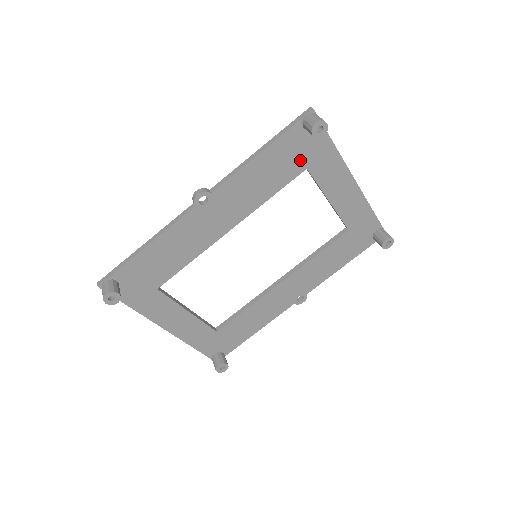
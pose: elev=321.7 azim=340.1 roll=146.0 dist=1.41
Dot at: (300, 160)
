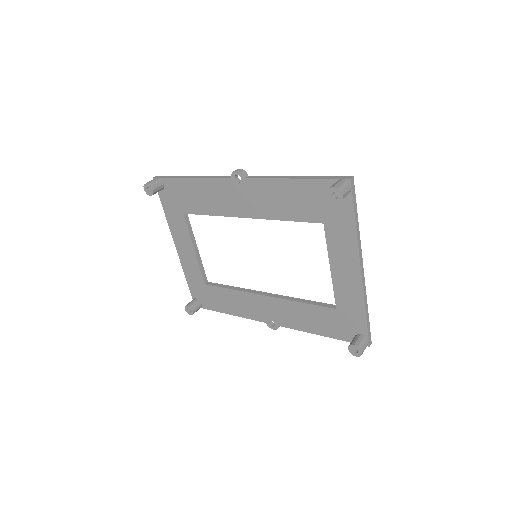
Dot at: (321, 211)
